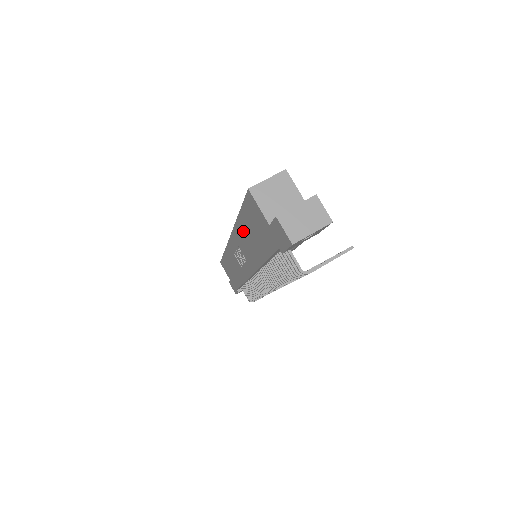
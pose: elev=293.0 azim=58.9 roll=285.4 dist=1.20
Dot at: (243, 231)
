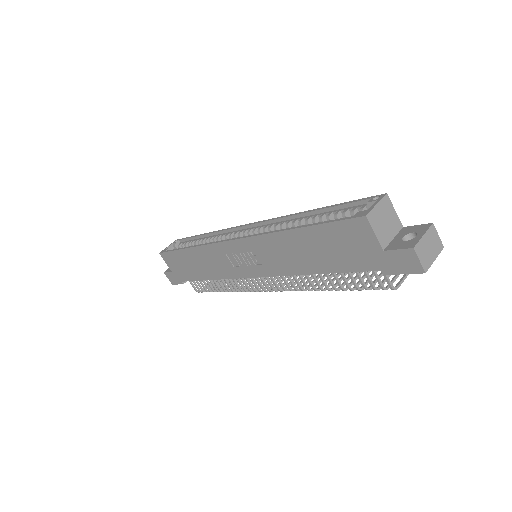
Dot at: (291, 242)
